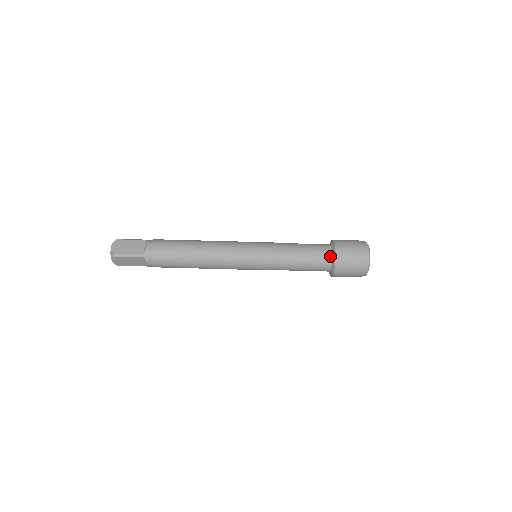
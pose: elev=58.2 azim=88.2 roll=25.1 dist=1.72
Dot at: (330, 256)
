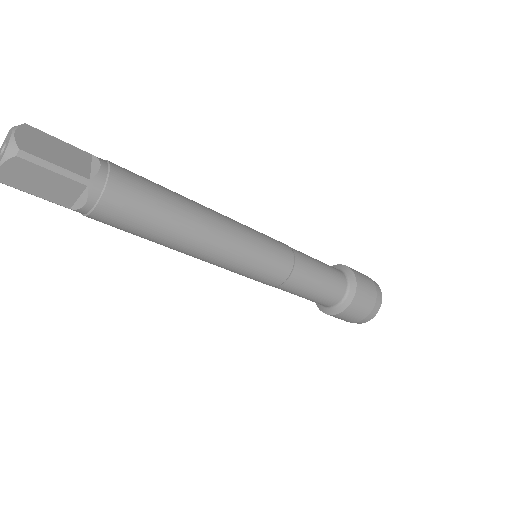
Dot at: (347, 285)
